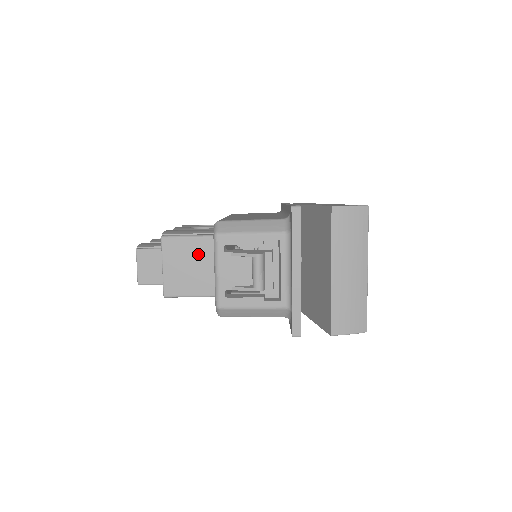
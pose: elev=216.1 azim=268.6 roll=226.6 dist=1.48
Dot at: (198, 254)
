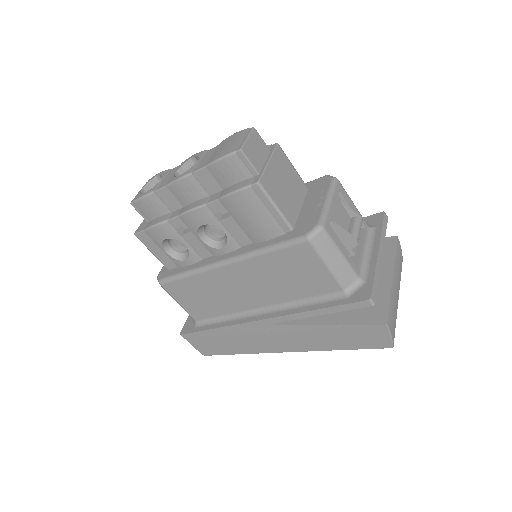
Dot at: (294, 184)
